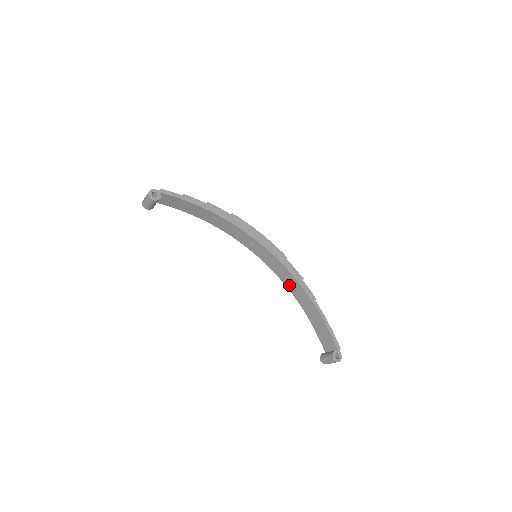
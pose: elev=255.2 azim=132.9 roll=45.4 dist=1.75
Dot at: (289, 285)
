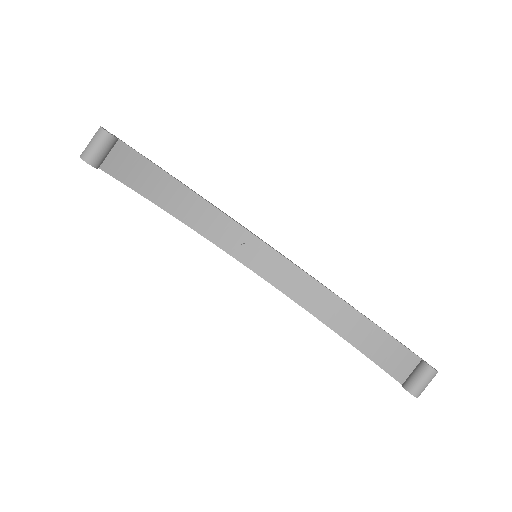
Dot at: (308, 302)
